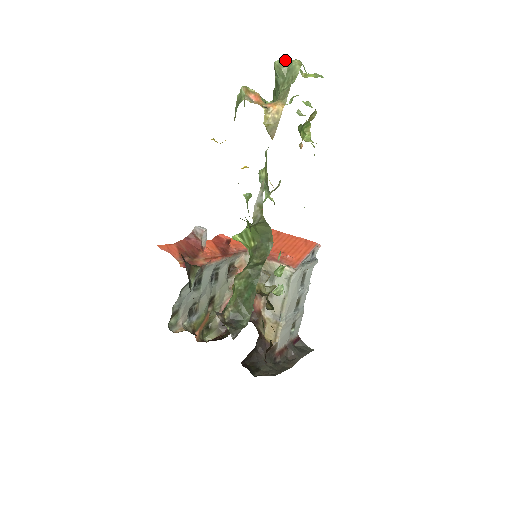
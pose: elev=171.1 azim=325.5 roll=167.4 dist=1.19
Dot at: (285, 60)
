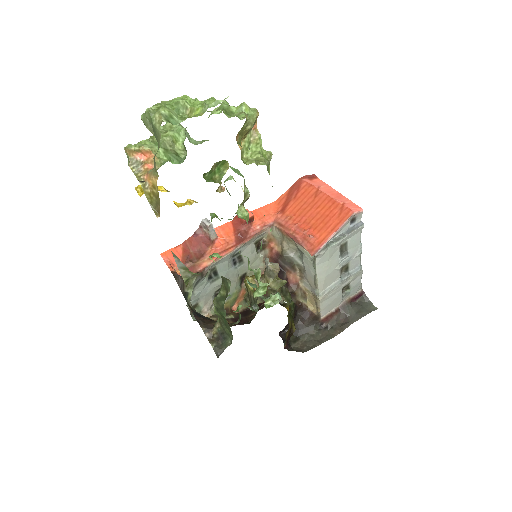
Dot at: (146, 116)
